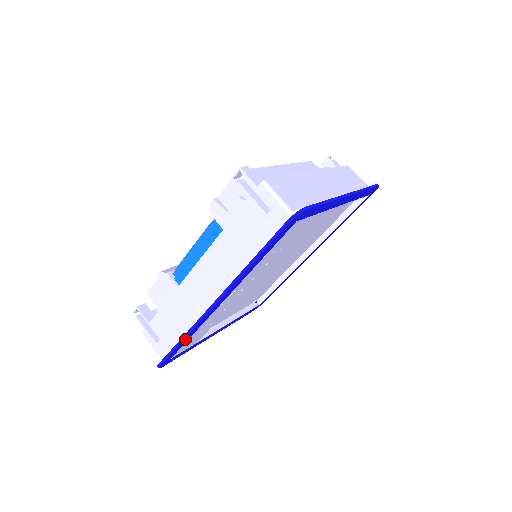
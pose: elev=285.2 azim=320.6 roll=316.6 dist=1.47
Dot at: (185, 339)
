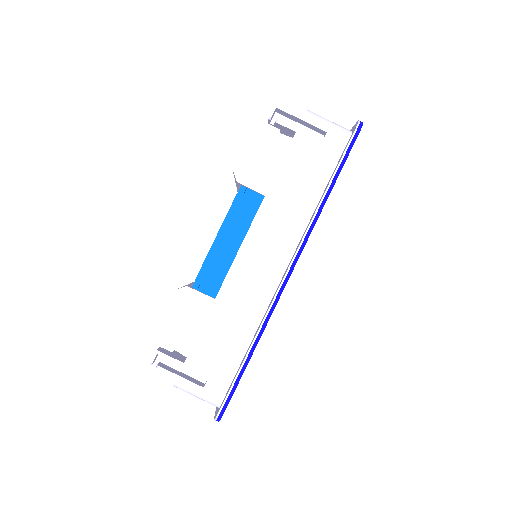
Dot at: (254, 348)
